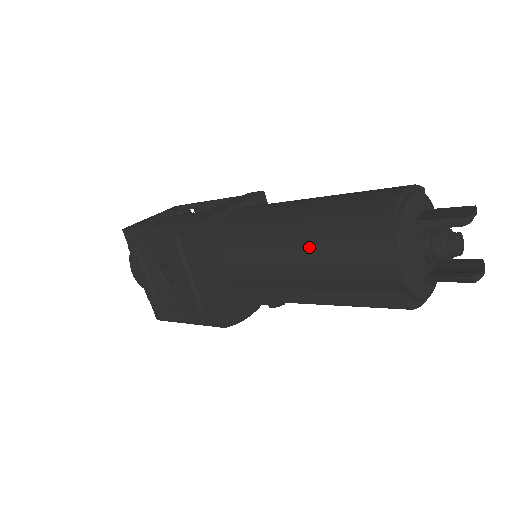
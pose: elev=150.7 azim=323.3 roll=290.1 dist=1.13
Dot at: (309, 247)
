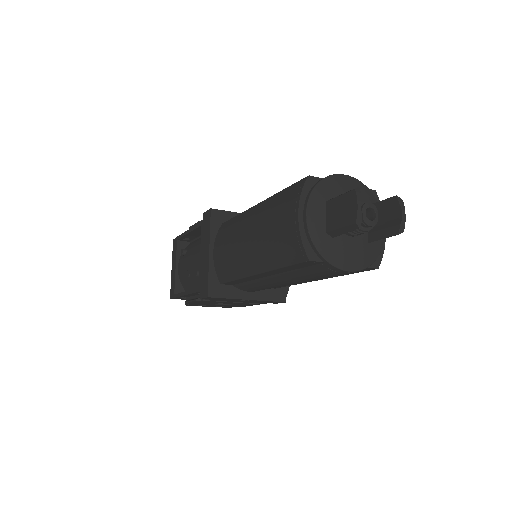
Dot at: (282, 277)
